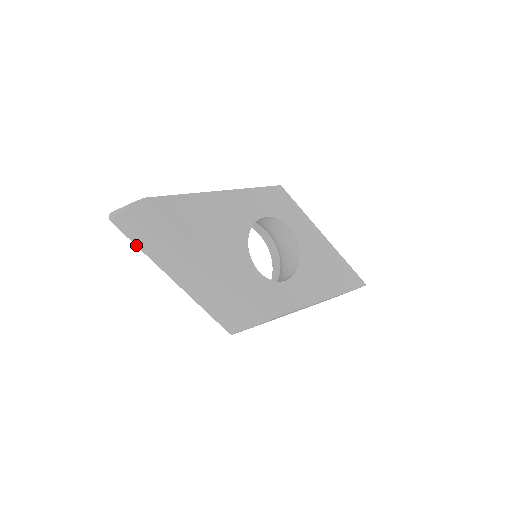
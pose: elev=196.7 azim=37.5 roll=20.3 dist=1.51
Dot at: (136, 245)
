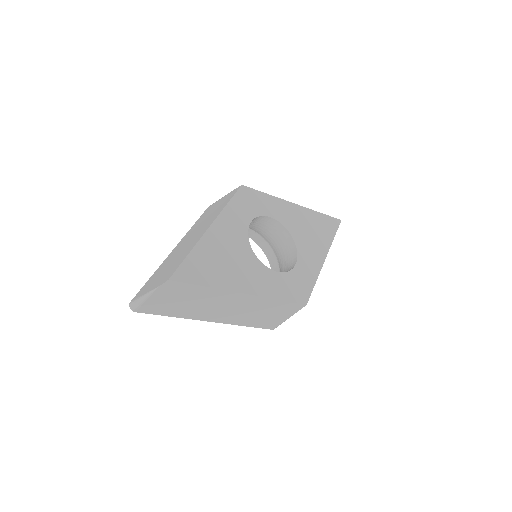
Dot at: occluded
